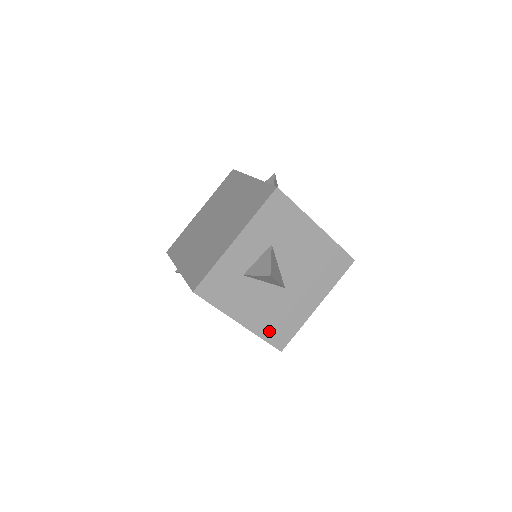
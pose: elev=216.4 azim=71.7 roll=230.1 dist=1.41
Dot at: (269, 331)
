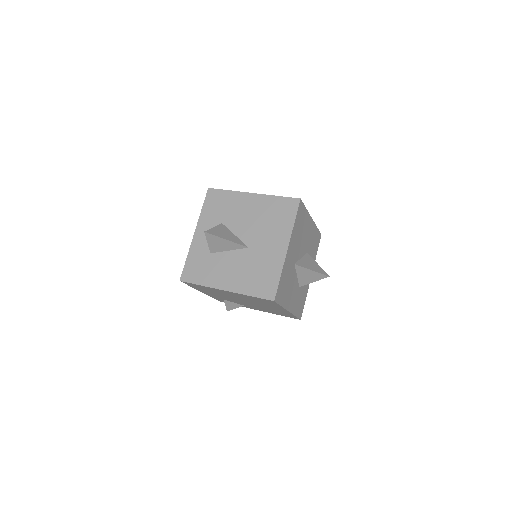
Dot at: (253, 287)
